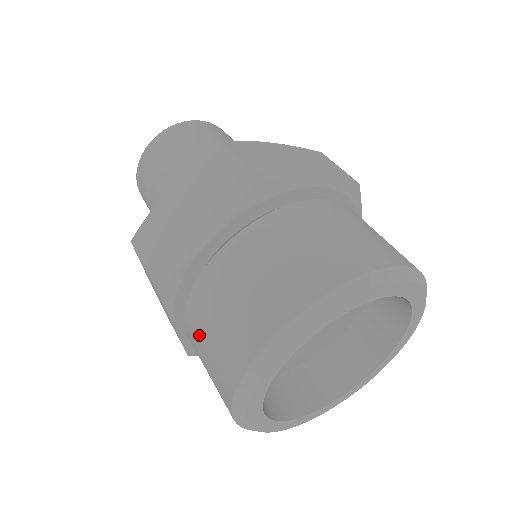
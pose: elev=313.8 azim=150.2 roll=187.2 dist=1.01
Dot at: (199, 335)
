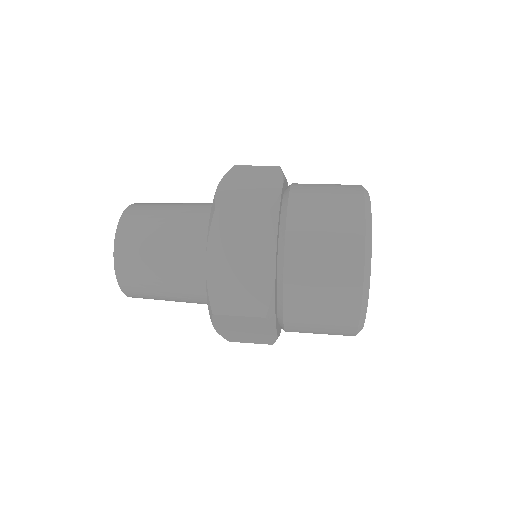
Dot at: (308, 316)
